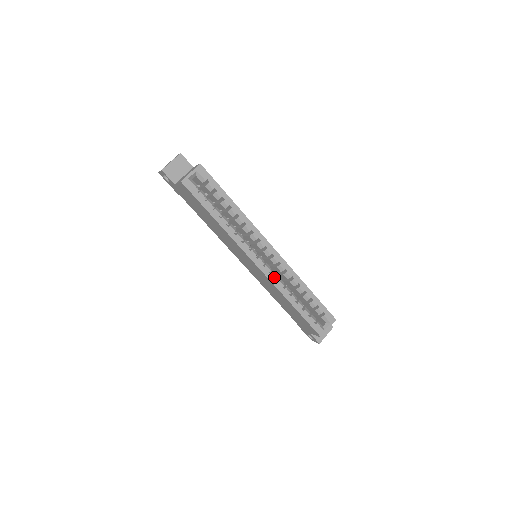
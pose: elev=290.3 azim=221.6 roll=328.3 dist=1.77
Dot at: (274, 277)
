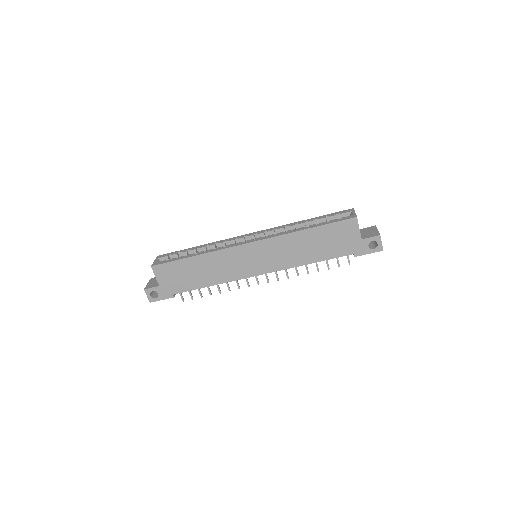
Dot at: (271, 236)
